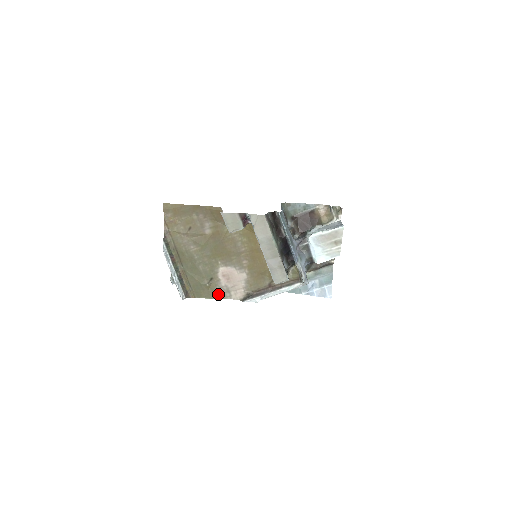
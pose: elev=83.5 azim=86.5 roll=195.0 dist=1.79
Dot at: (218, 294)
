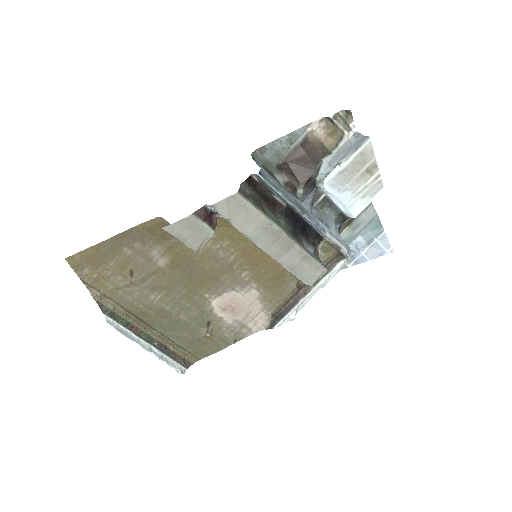
Dot at: (230, 337)
